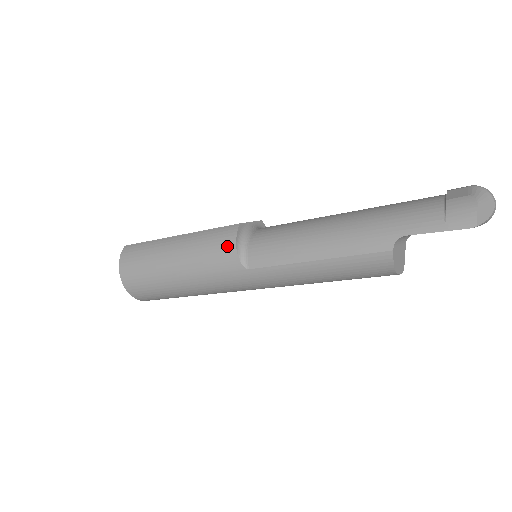
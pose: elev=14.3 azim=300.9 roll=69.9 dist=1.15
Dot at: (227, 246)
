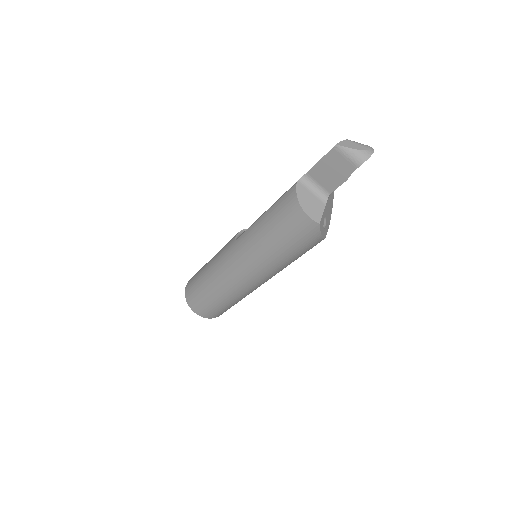
Dot at: occluded
